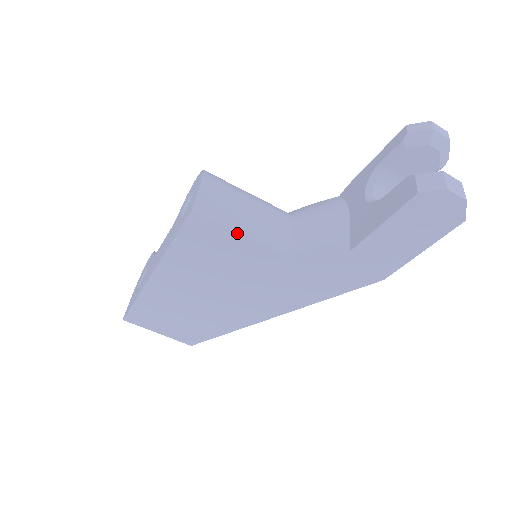
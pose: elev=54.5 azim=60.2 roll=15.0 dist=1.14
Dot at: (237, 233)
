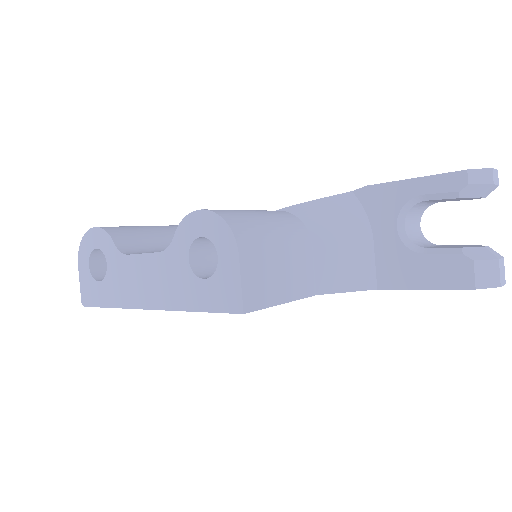
Dot at: (279, 304)
